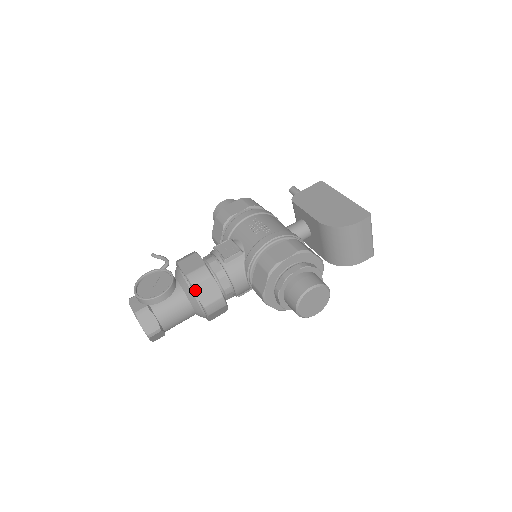
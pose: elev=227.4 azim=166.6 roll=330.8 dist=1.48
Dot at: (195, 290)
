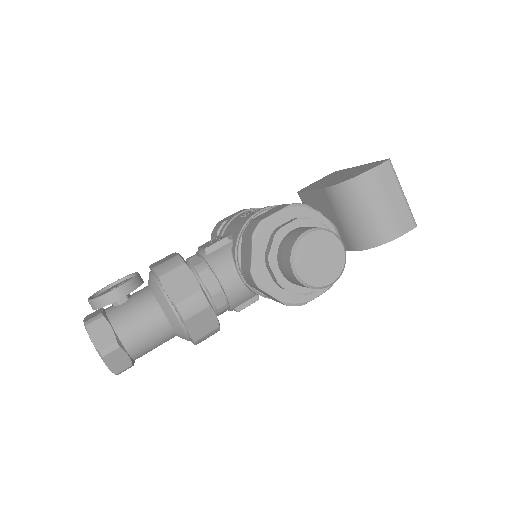
Dot at: (162, 282)
